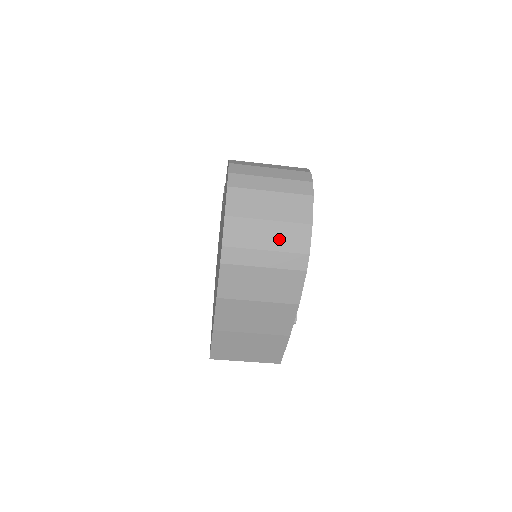
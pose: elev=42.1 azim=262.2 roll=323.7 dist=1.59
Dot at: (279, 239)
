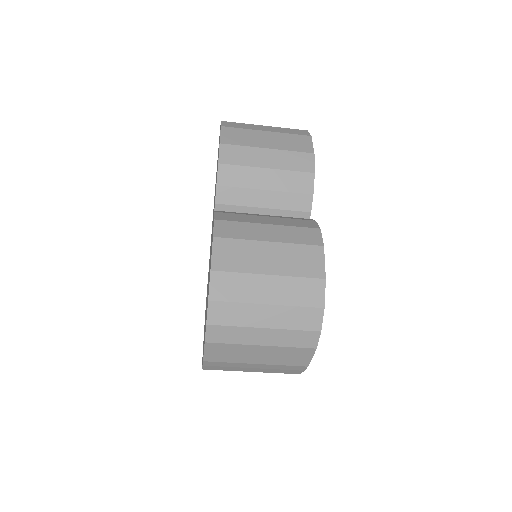
Dot at: (267, 370)
